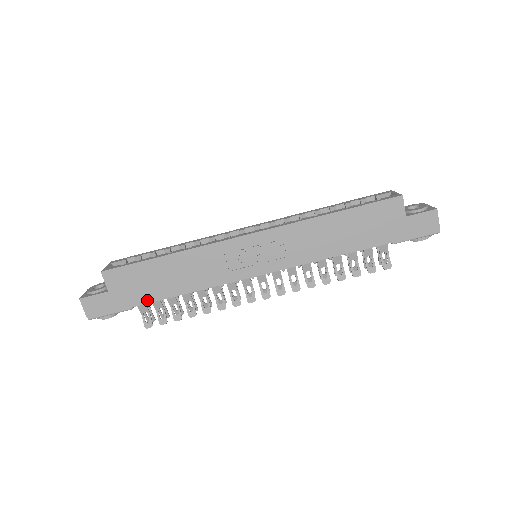
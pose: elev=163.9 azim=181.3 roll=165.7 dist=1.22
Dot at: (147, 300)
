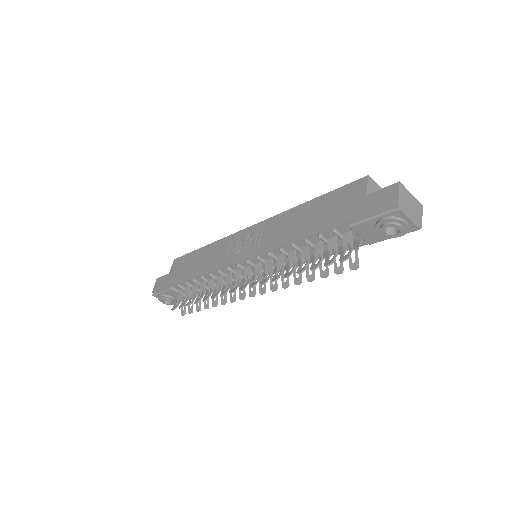
Dot at: (180, 281)
